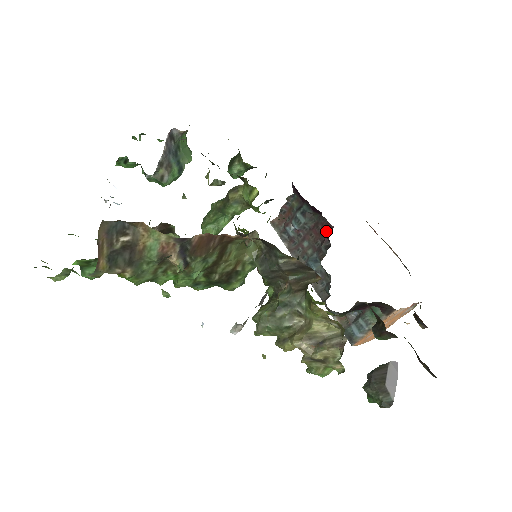
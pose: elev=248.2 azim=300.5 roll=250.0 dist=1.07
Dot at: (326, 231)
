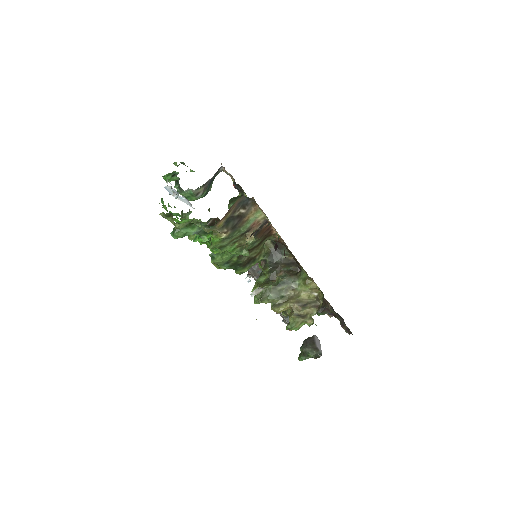
Dot at: occluded
